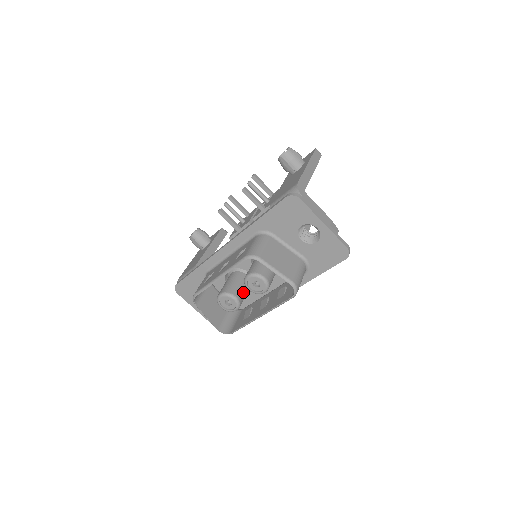
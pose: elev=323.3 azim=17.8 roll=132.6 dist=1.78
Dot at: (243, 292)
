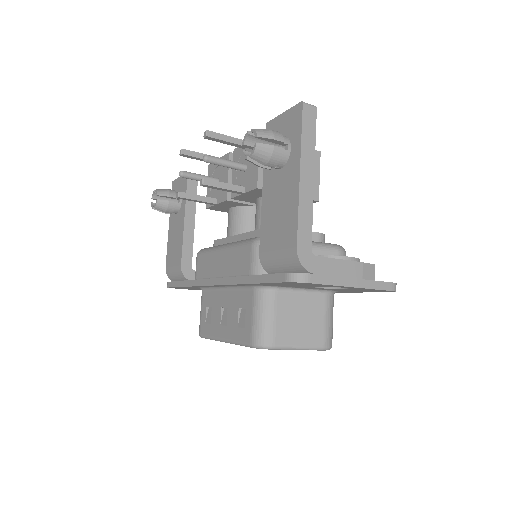
Dot at: occluded
